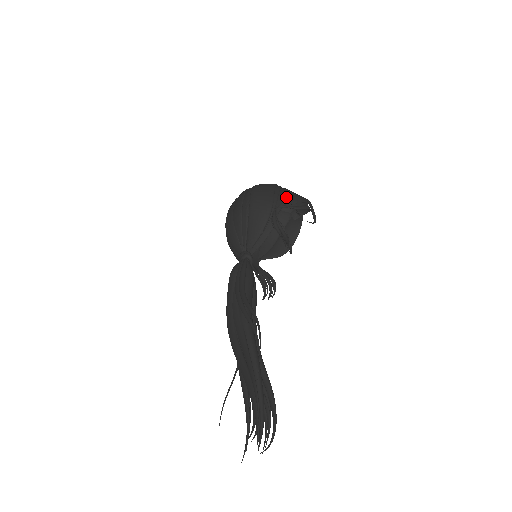
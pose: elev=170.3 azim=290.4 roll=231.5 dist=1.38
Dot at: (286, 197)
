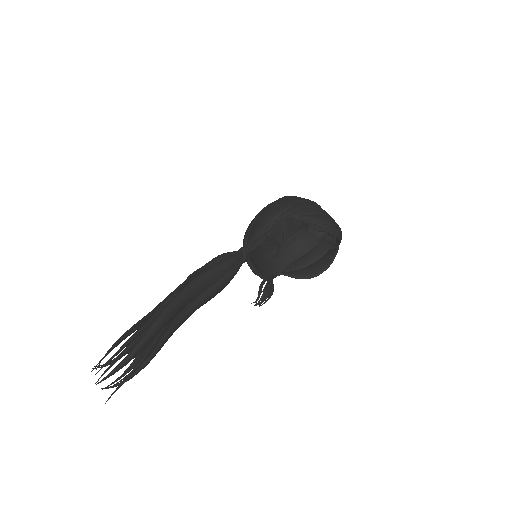
Dot at: (310, 213)
